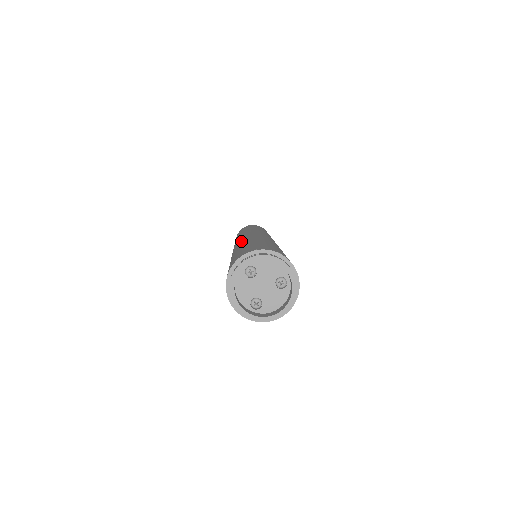
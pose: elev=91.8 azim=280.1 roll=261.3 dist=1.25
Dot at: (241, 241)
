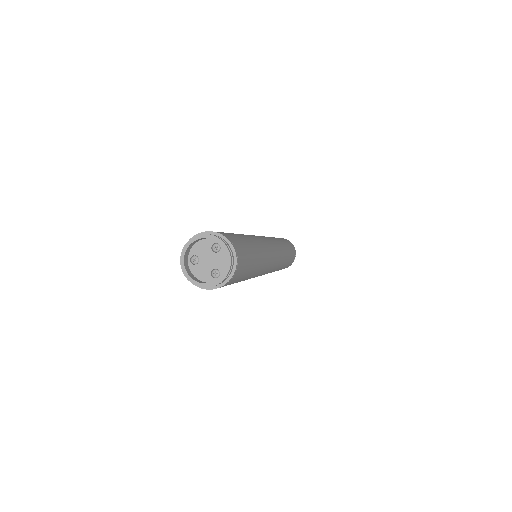
Dot at: occluded
